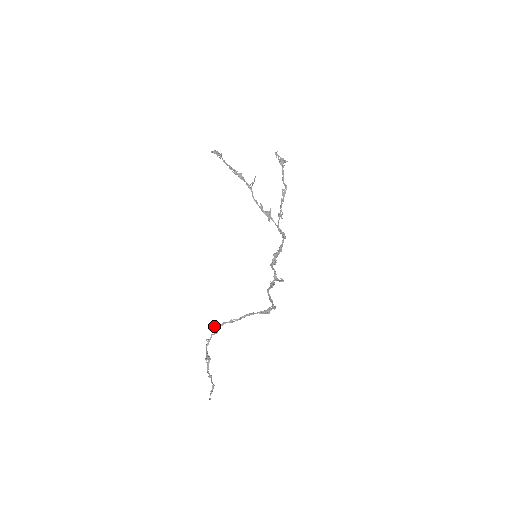
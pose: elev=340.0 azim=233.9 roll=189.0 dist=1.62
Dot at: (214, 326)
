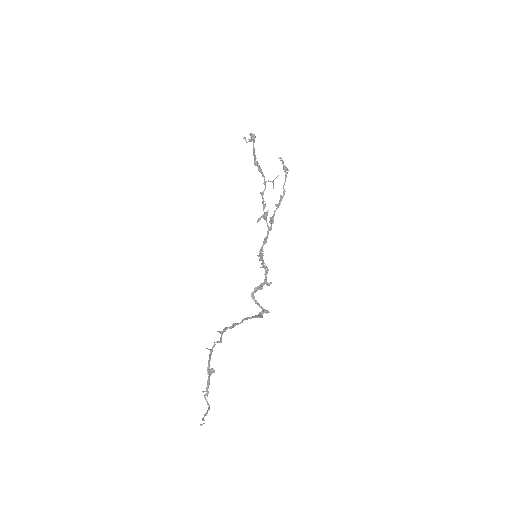
Dot at: (220, 332)
